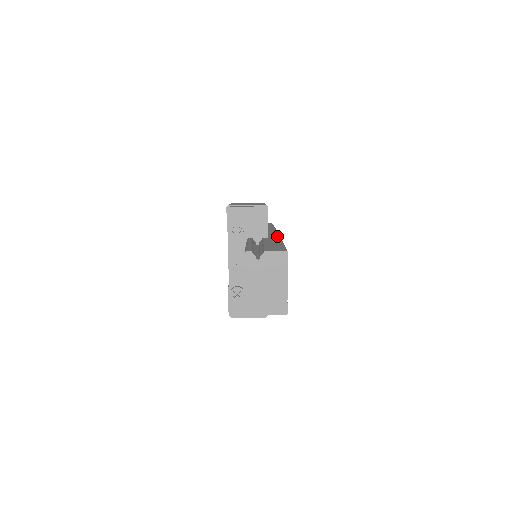
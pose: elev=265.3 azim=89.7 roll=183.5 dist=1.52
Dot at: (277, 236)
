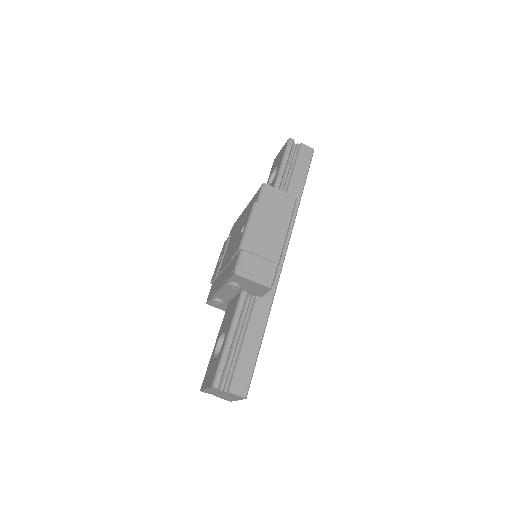
Dot at: (273, 289)
